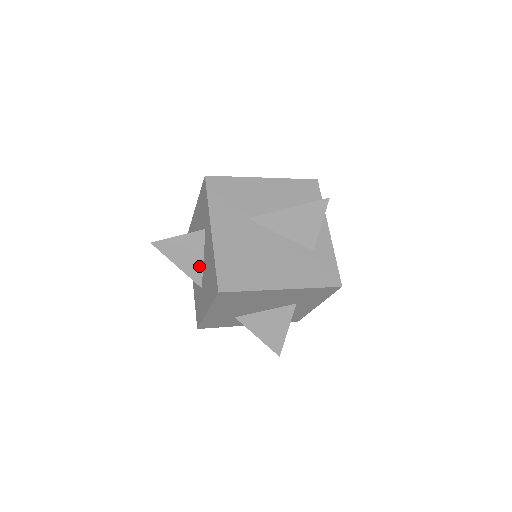
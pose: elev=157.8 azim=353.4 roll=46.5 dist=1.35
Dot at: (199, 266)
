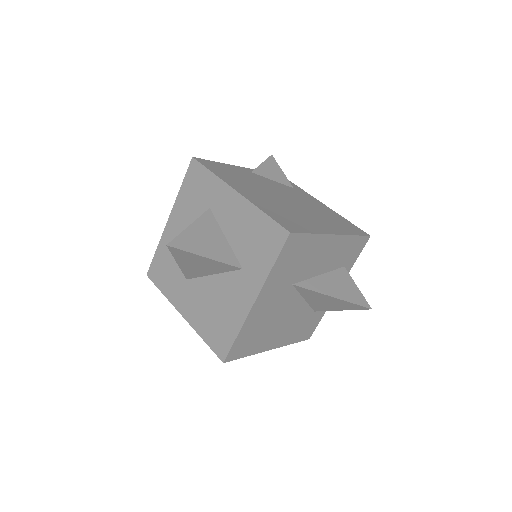
Dot at: (202, 274)
